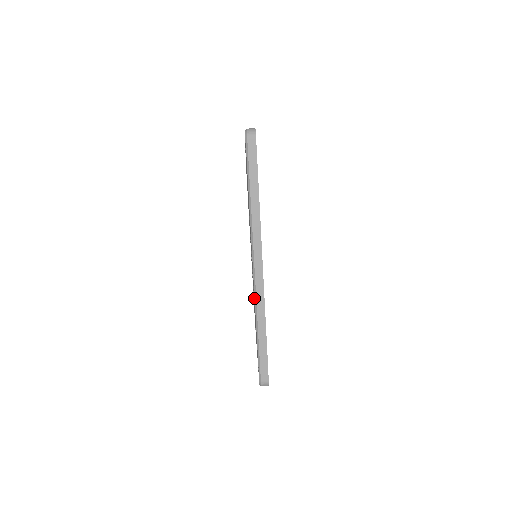
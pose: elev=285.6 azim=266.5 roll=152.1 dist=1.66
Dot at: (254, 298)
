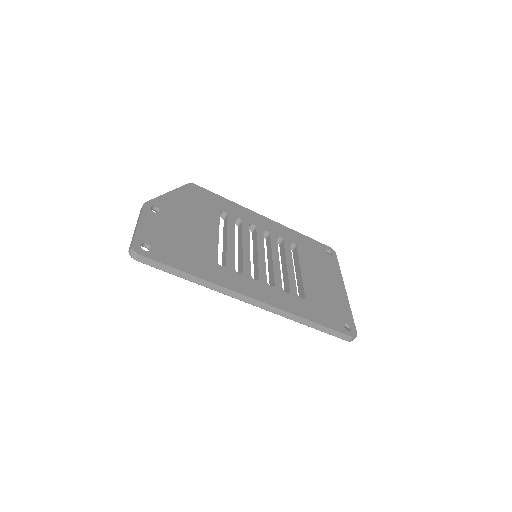
Dot at: occluded
